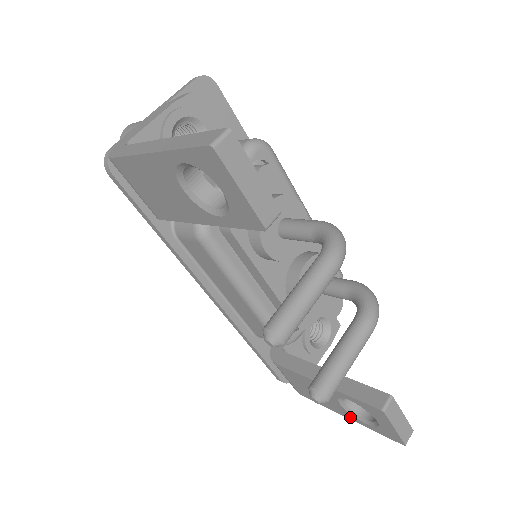
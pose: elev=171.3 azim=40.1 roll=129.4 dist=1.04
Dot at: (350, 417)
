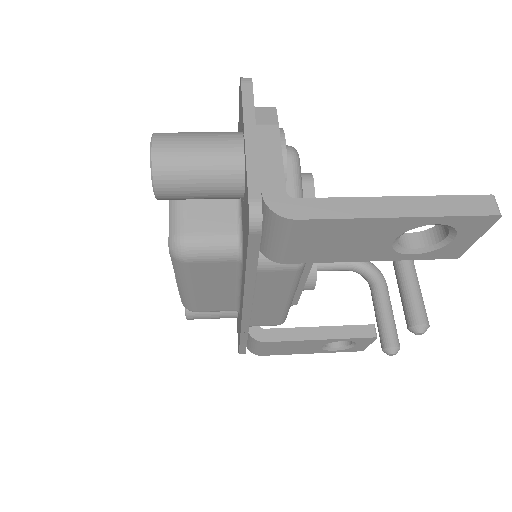
Dot at: (319, 352)
